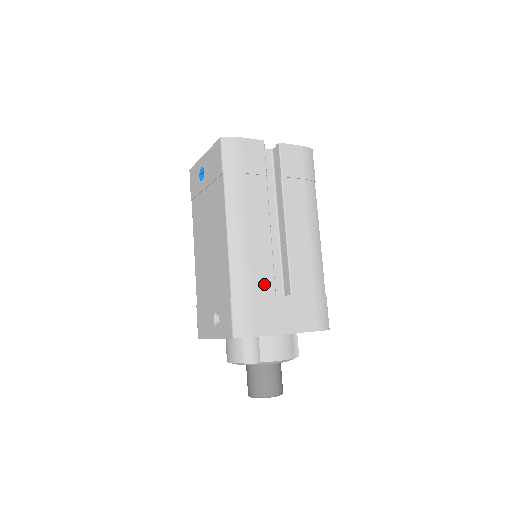
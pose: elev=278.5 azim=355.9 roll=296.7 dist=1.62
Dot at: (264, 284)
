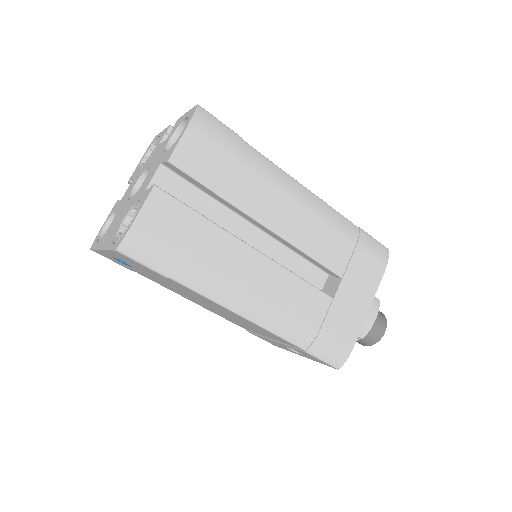
Dot at: (316, 306)
